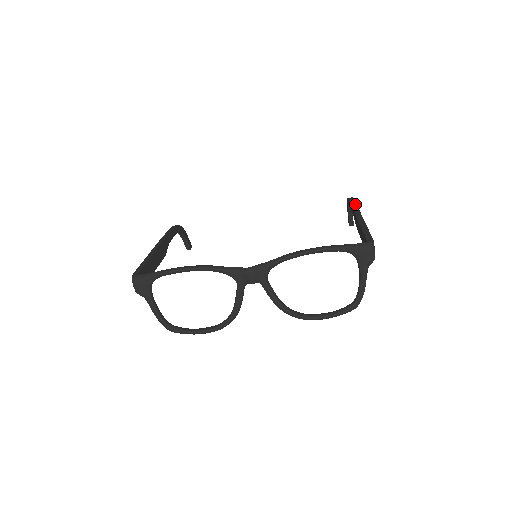
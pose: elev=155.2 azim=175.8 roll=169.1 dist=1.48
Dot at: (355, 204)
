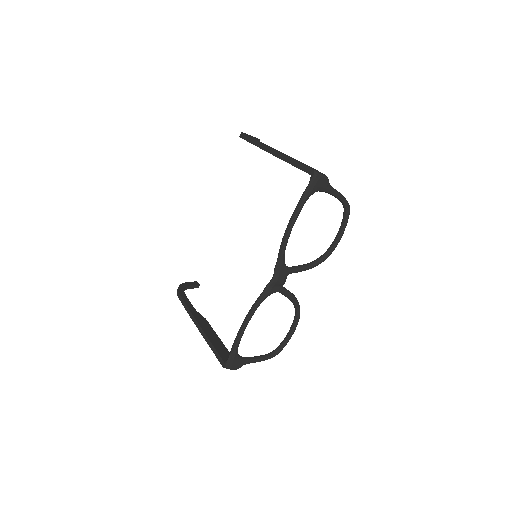
Dot at: (255, 141)
